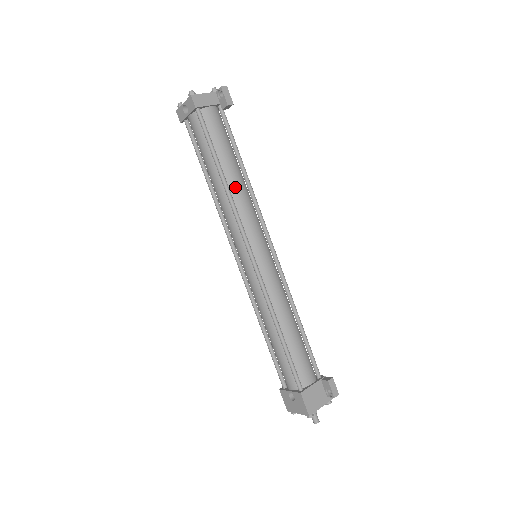
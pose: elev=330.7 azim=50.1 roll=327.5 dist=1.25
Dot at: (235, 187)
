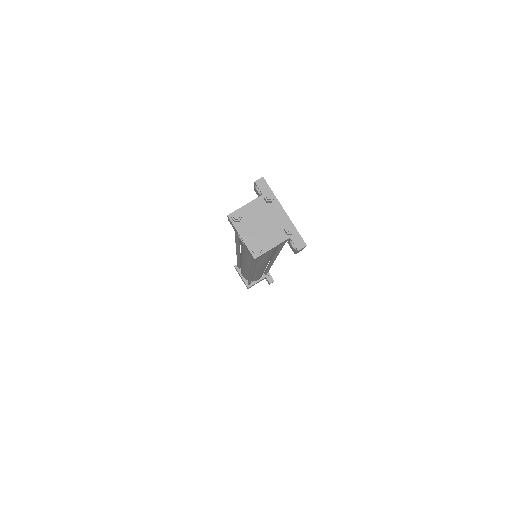
Dot at: (262, 262)
